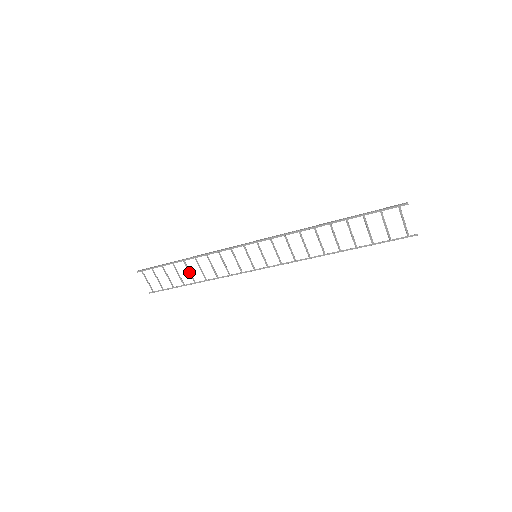
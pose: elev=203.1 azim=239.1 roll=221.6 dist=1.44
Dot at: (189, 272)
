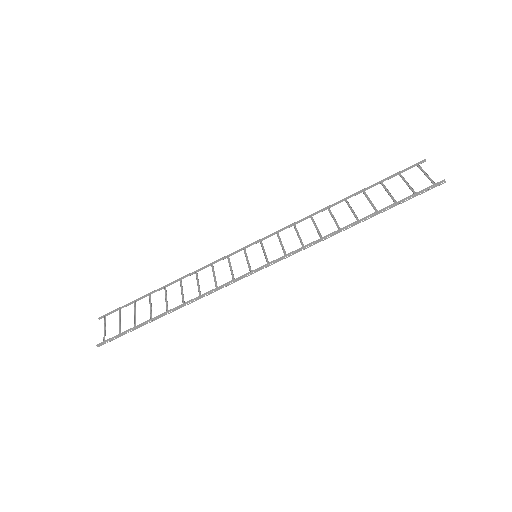
Dot at: (166, 299)
